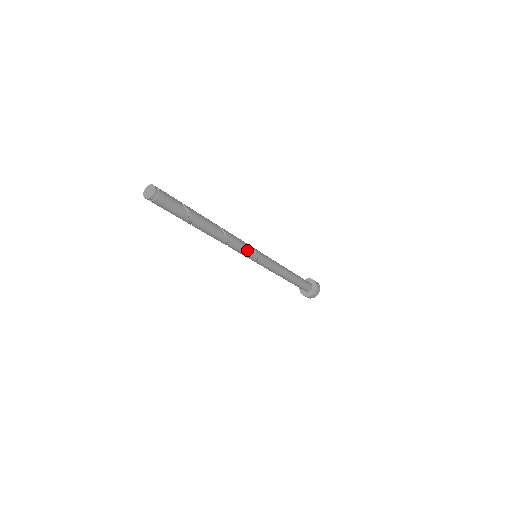
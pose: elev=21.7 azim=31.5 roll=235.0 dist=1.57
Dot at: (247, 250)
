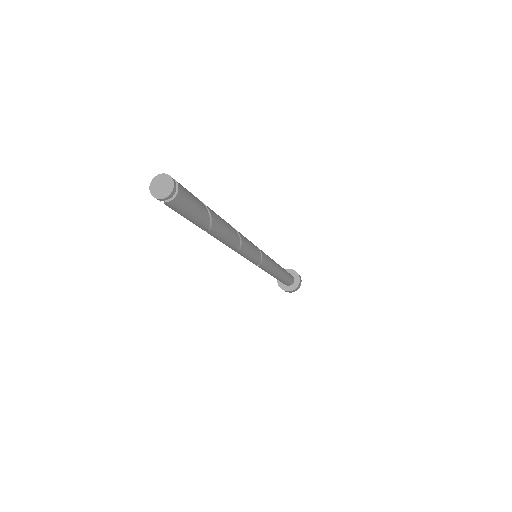
Dot at: (254, 248)
